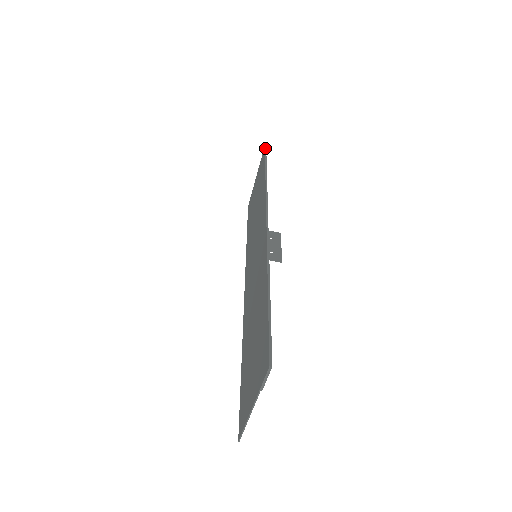
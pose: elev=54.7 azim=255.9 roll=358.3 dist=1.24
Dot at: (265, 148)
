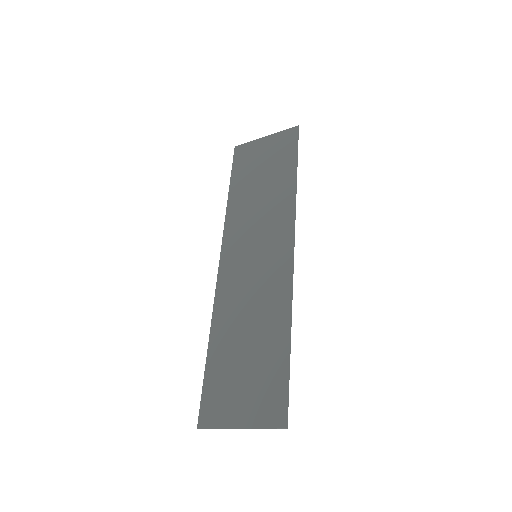
Dot at: occluded
